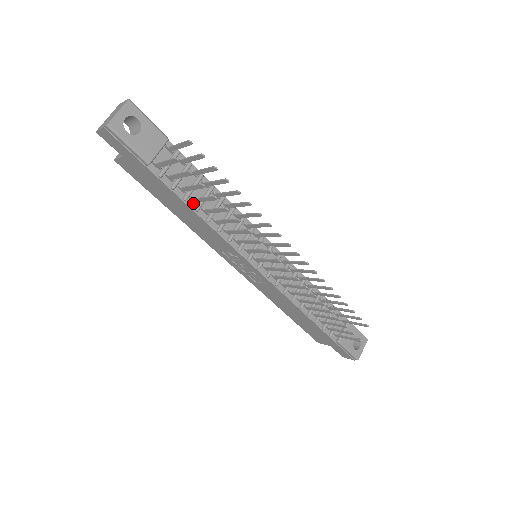
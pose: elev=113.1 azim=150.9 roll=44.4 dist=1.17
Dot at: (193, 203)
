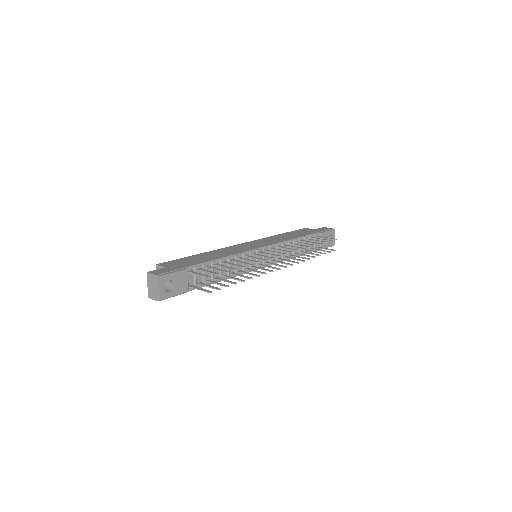
Dot at: (216, 279)
